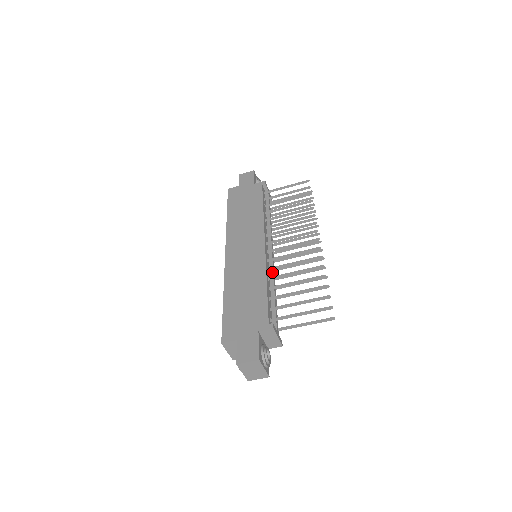
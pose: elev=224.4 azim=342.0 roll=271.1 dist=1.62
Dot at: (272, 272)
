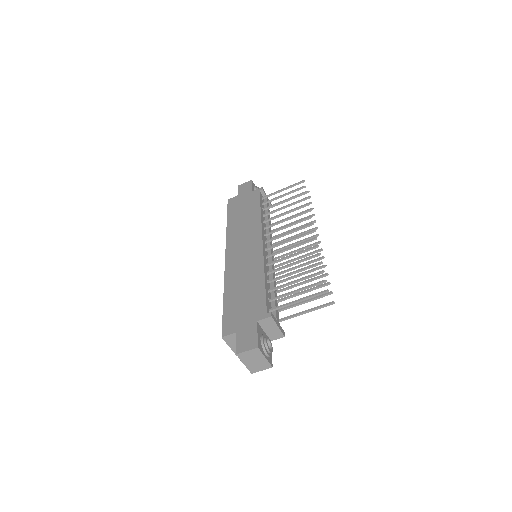
Dot at: (271, 268)
